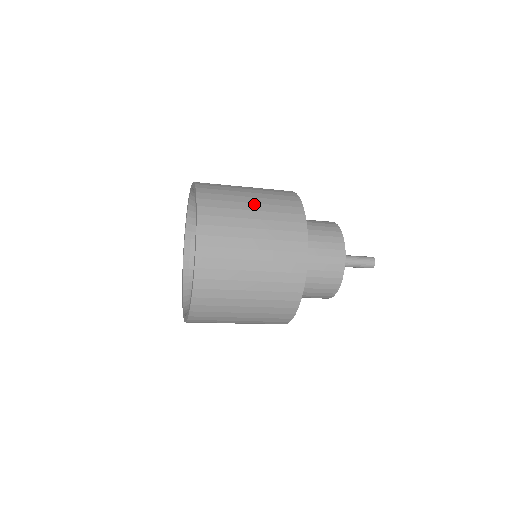
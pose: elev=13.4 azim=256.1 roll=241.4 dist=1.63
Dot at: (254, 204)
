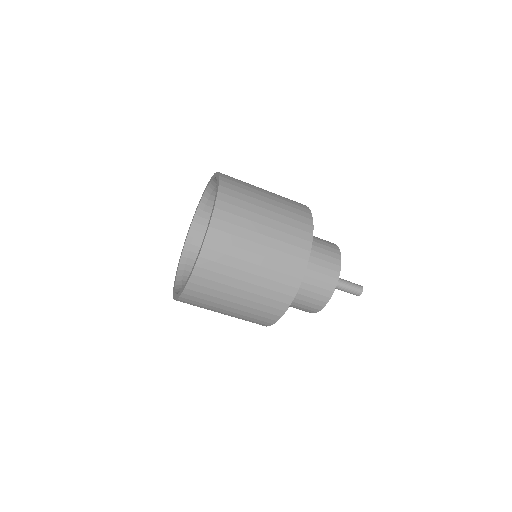
Dot at: occluded
